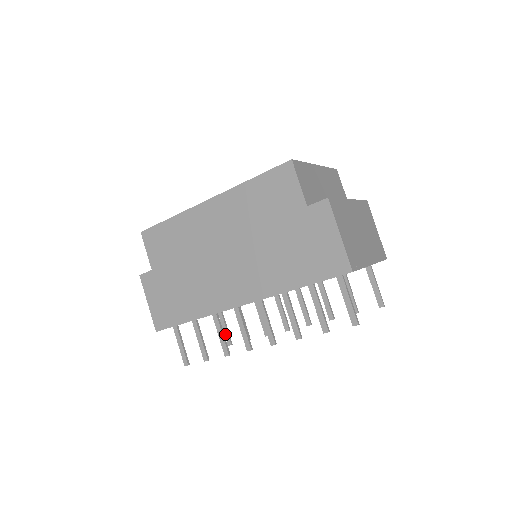
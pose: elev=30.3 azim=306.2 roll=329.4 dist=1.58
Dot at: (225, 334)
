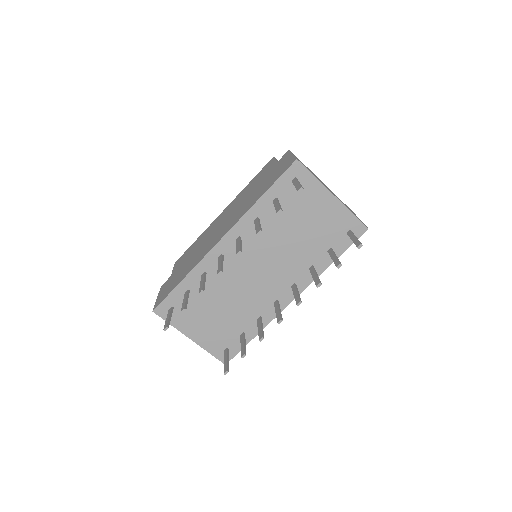
Dot at: (224, 365)
